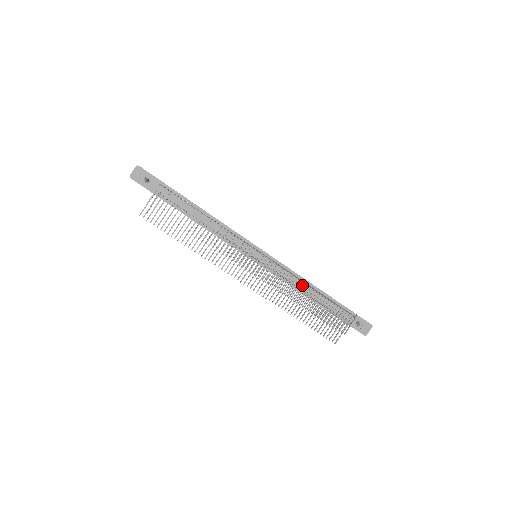
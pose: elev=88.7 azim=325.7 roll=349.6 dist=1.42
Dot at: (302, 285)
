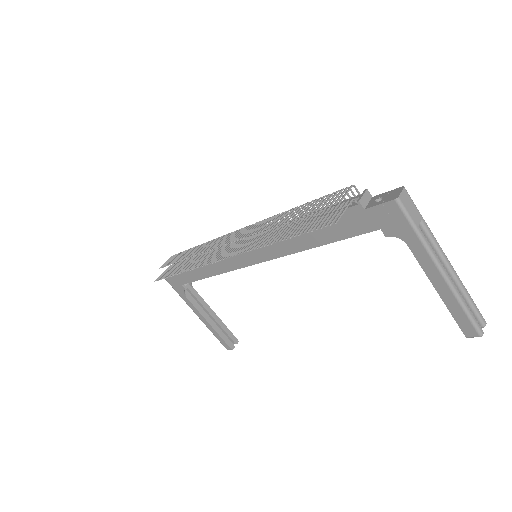
Dot at: occluded
